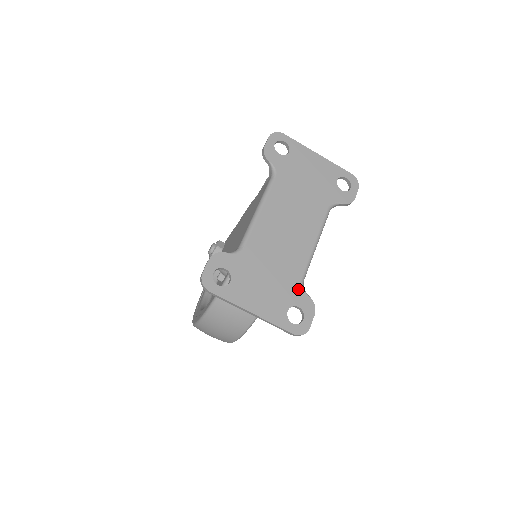
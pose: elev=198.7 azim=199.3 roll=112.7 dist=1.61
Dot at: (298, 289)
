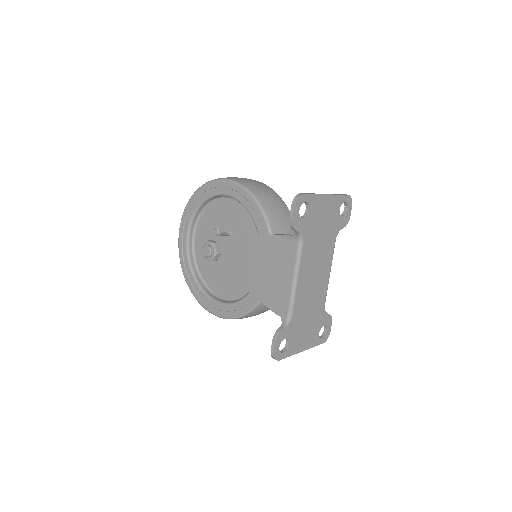
Dot at: (323, 315)
